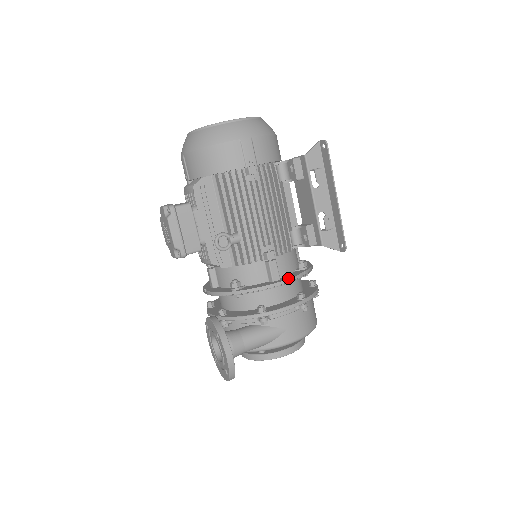
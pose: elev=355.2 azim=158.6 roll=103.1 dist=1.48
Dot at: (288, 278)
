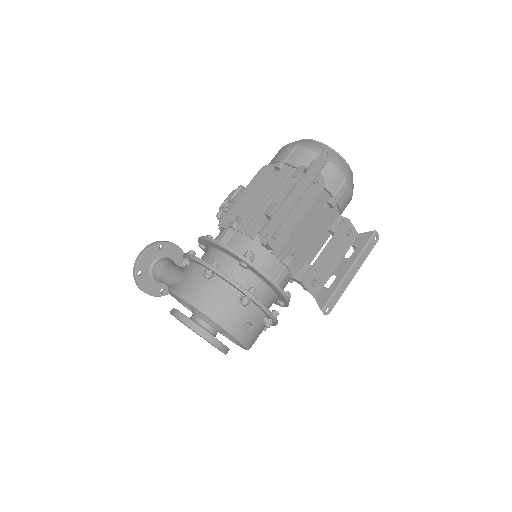
Dot at: occluded
